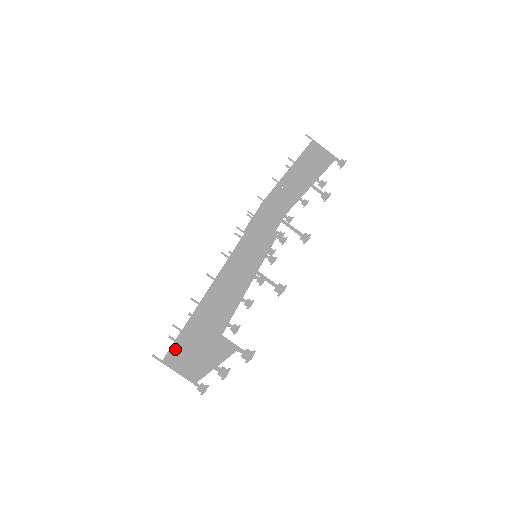
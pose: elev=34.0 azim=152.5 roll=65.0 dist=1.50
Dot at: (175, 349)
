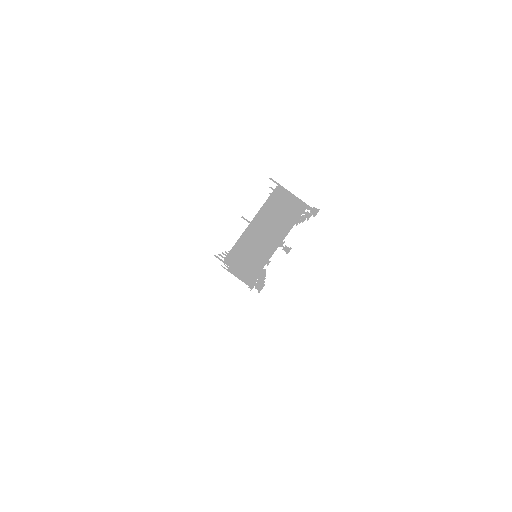
Dot at: (244, 233)
